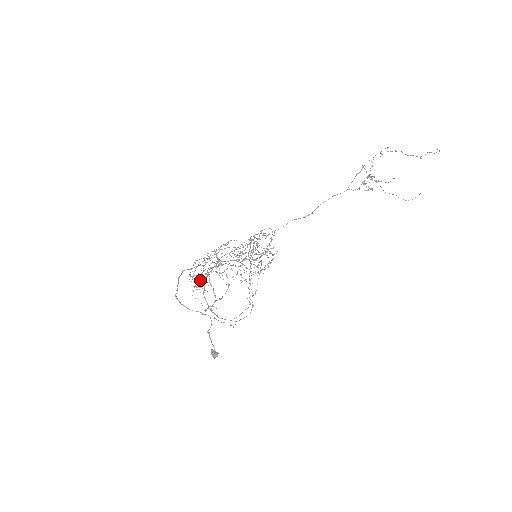
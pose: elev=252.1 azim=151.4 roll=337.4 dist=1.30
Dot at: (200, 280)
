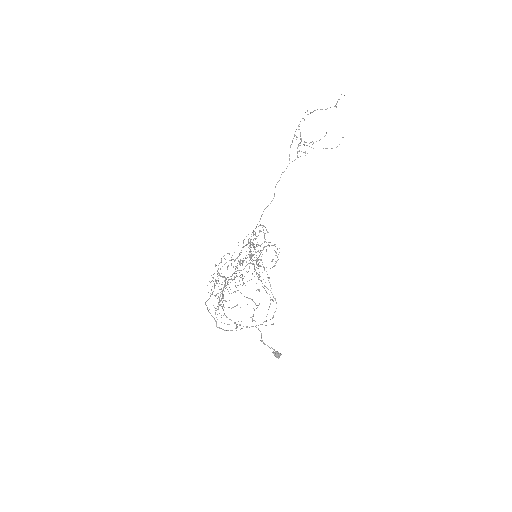
Dot at: occluded
